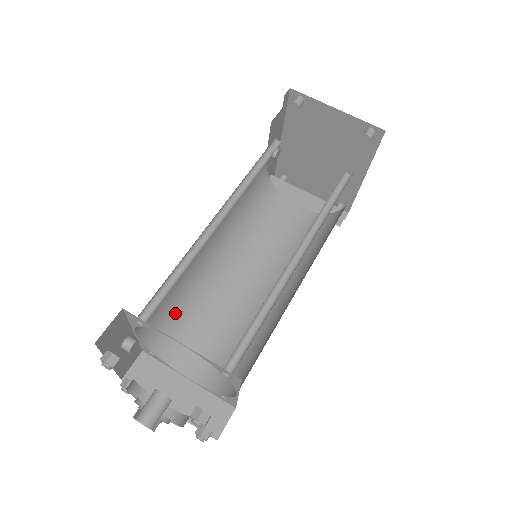
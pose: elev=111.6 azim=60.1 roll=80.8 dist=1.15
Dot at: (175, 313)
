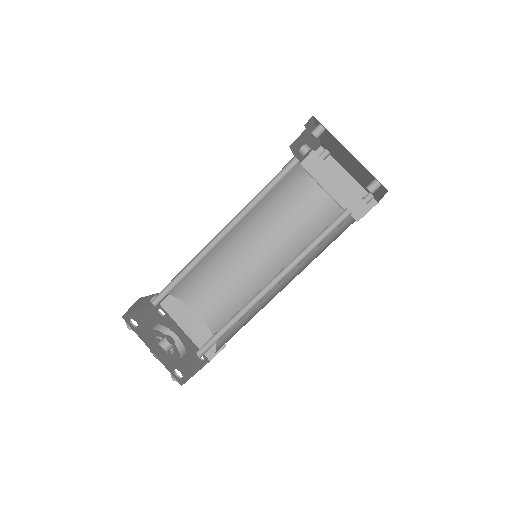
Dot at: (196, 275)
